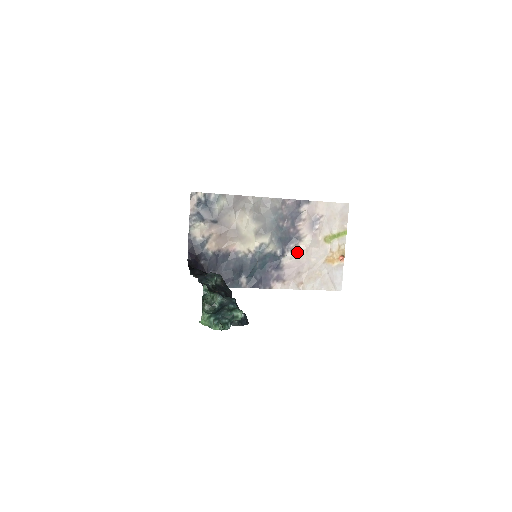
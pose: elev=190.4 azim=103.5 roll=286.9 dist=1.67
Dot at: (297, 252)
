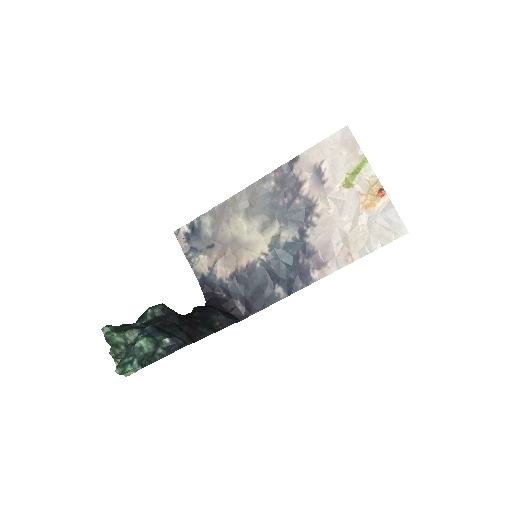
Dot at: (320, 222)
